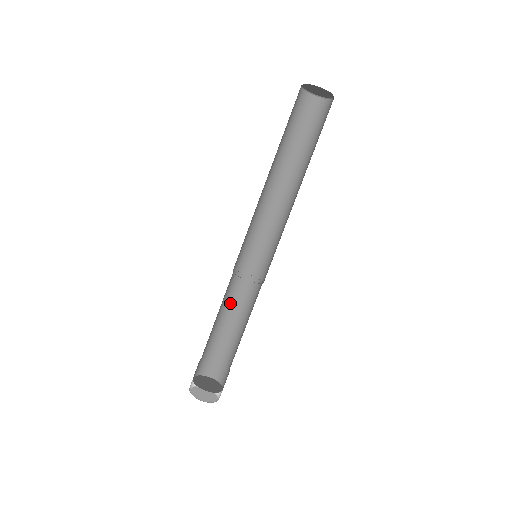
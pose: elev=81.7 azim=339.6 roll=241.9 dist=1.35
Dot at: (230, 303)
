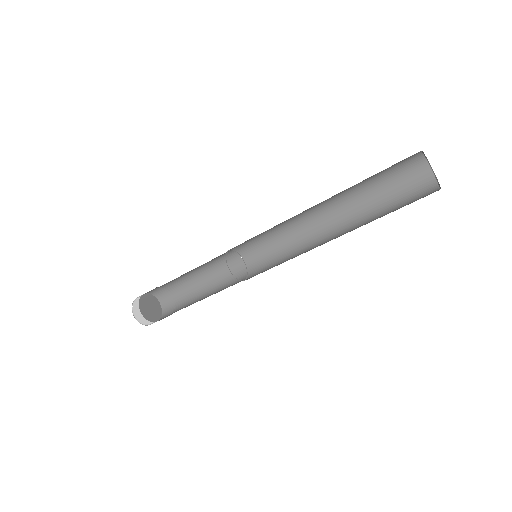
Dot at: (204, 264)
